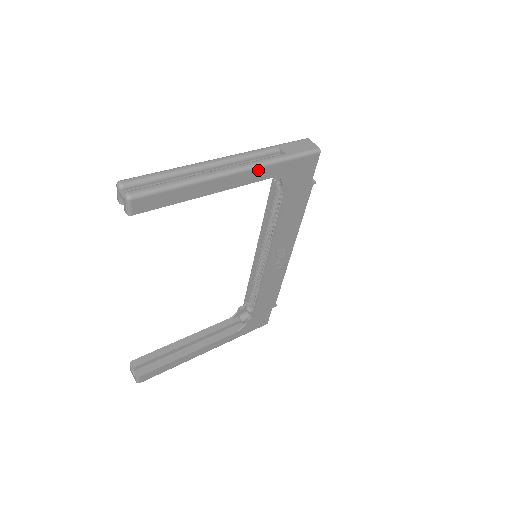
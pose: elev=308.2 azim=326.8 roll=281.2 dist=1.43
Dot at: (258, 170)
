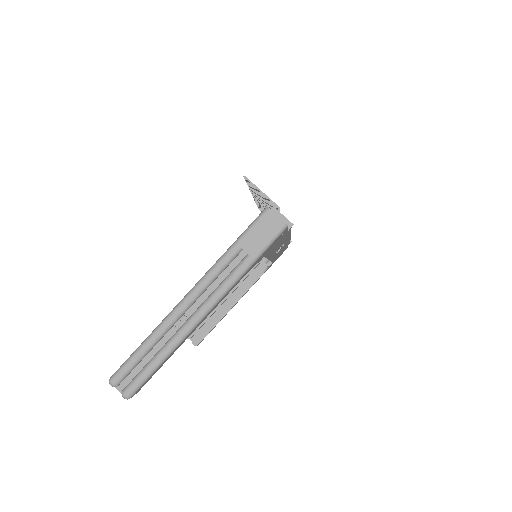
Dot at: (228, 292)
